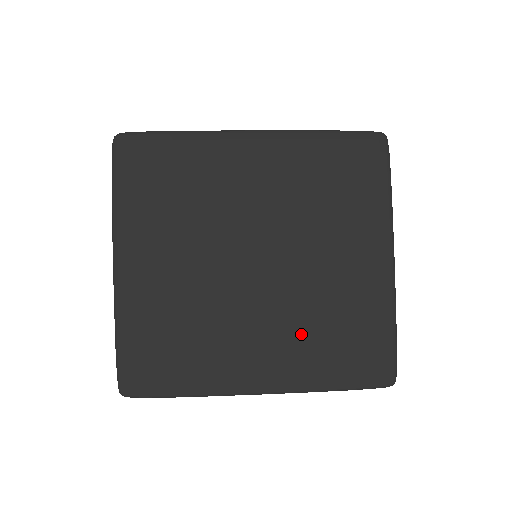
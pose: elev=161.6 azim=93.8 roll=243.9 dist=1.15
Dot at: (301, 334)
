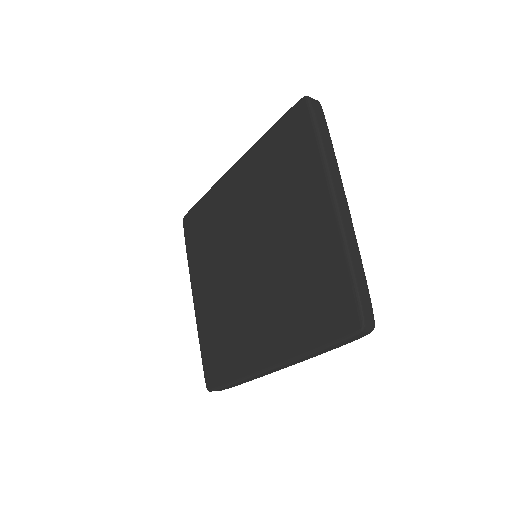
Dot at: (284, 307)
